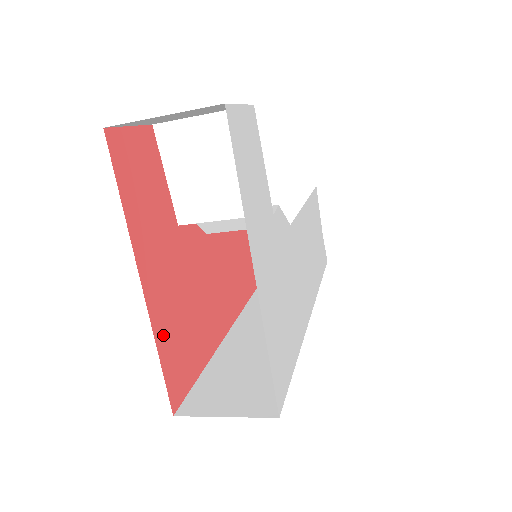
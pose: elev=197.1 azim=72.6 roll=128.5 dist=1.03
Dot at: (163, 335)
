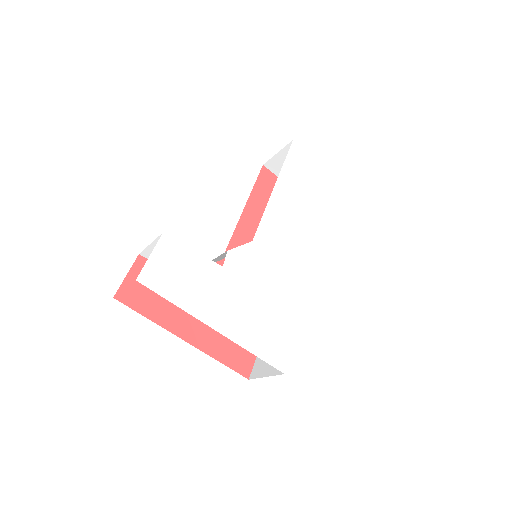
Dot at: (216, 349)
